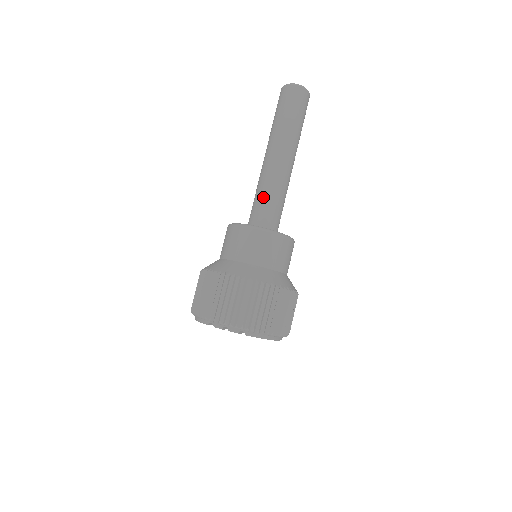
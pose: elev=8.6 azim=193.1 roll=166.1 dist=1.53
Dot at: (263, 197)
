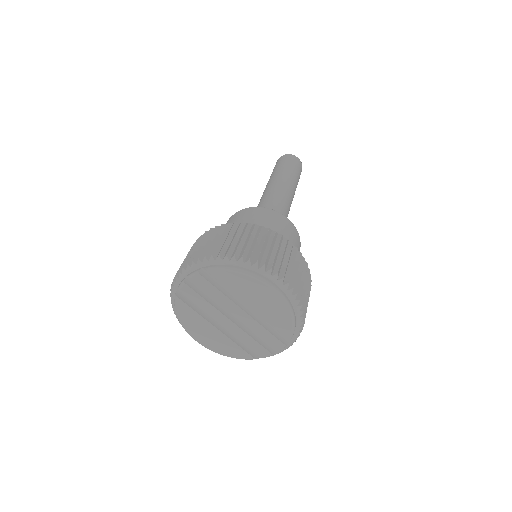
Dot at: occluded
